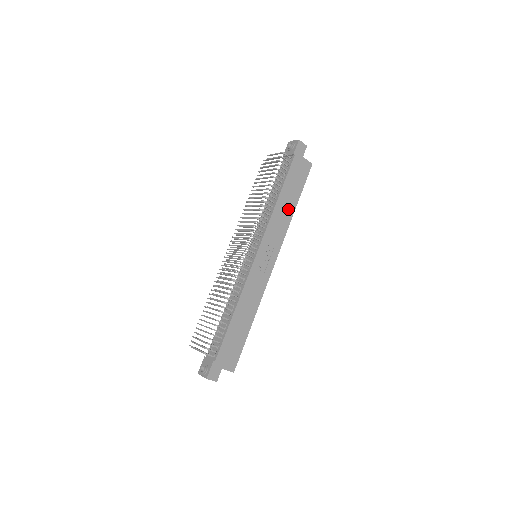
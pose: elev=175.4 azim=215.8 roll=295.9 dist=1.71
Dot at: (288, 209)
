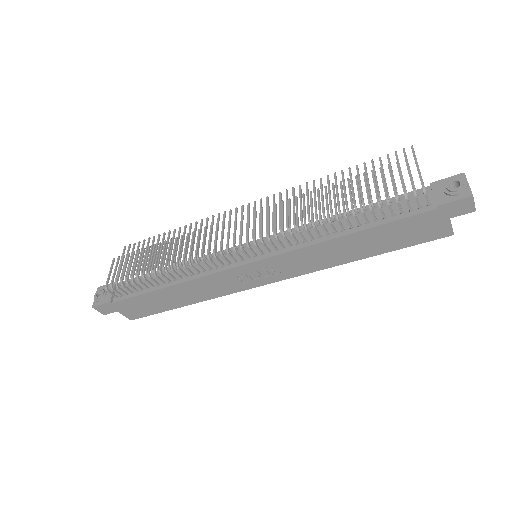
Dot at: (348, 253)
